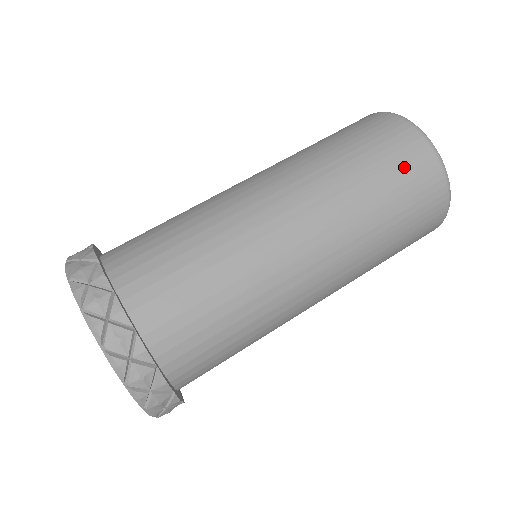
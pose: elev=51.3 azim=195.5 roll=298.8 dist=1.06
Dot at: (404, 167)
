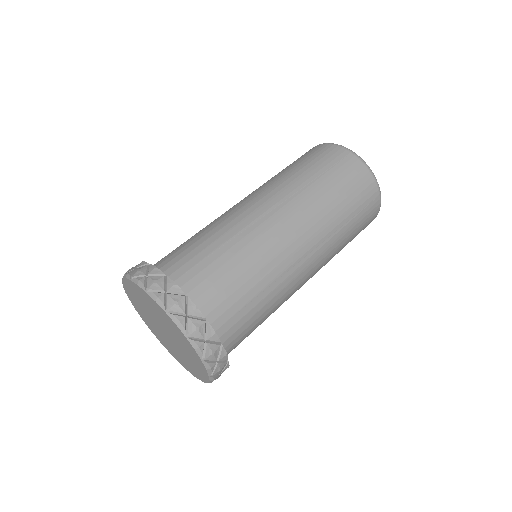
Dot at: (340, 169)
